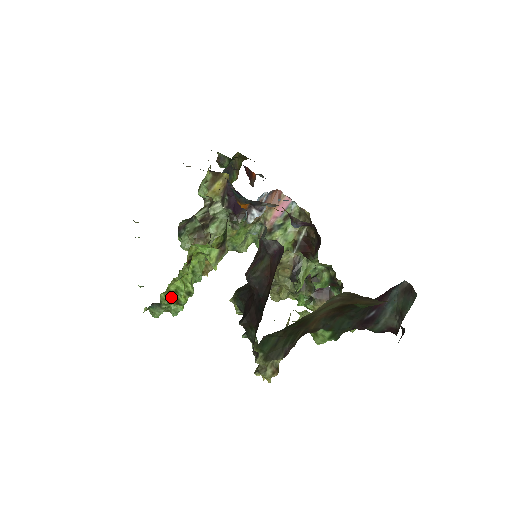
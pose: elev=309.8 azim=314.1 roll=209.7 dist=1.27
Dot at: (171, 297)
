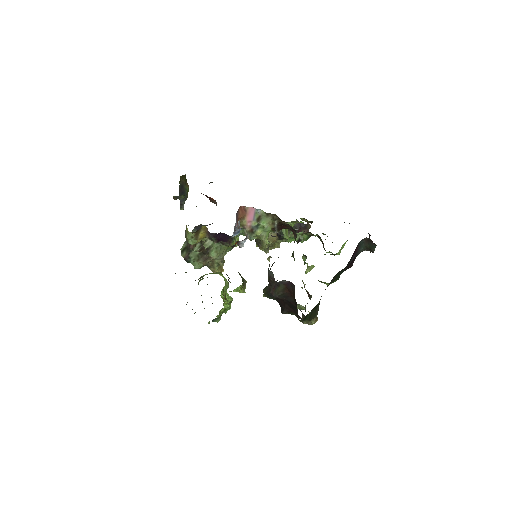
Dot at: occluded
